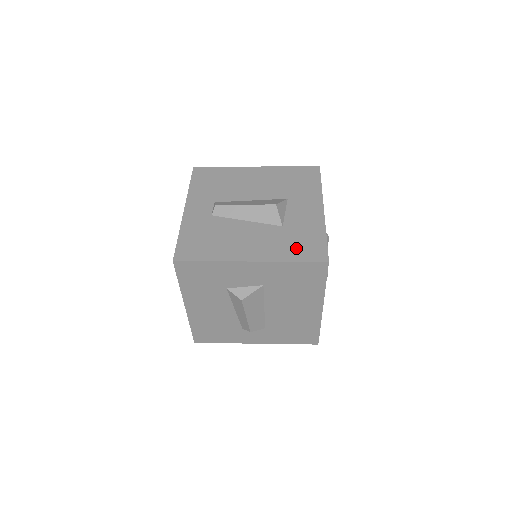
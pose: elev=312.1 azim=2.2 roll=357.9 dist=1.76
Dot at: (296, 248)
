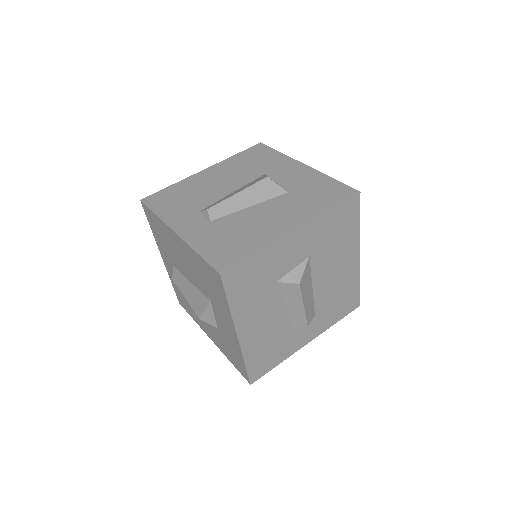
Dot at: (321, 199)
